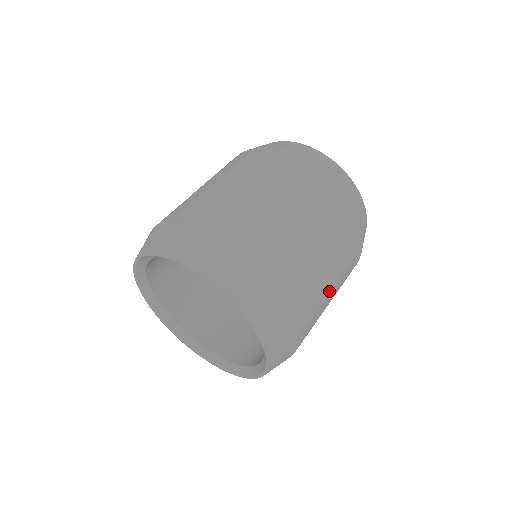
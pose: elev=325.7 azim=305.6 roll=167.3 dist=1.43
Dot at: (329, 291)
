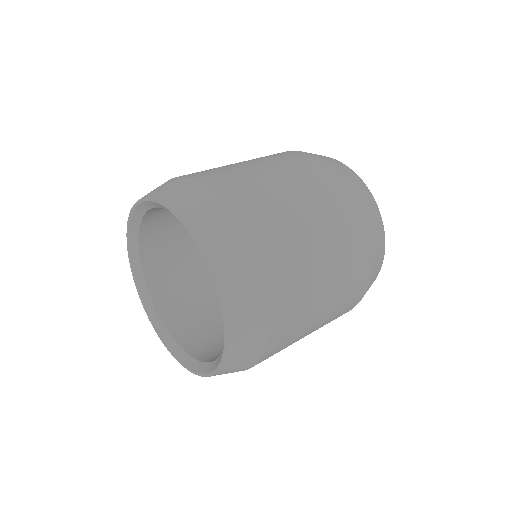
Dot at: occluded
